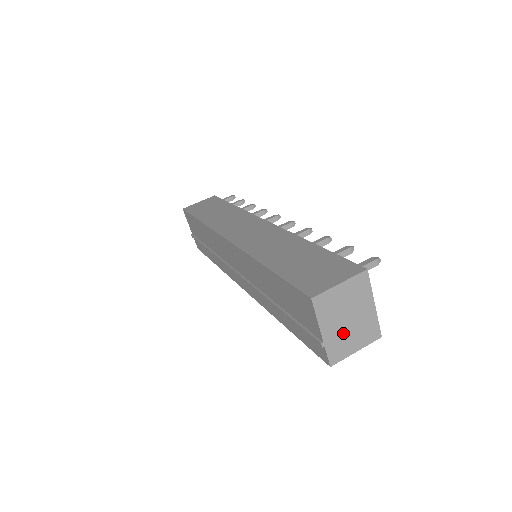
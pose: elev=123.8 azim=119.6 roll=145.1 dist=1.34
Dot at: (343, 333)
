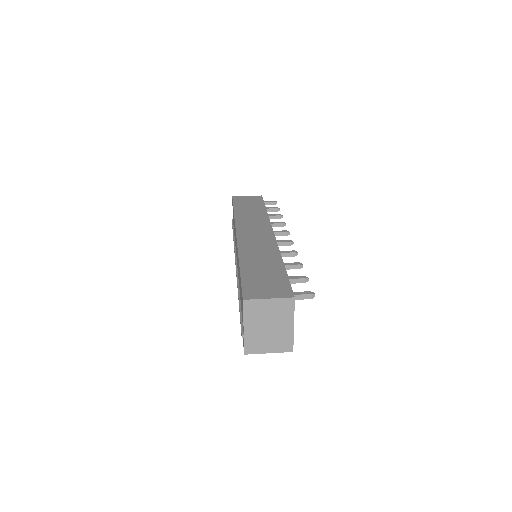
Dot at: (262, 335)
